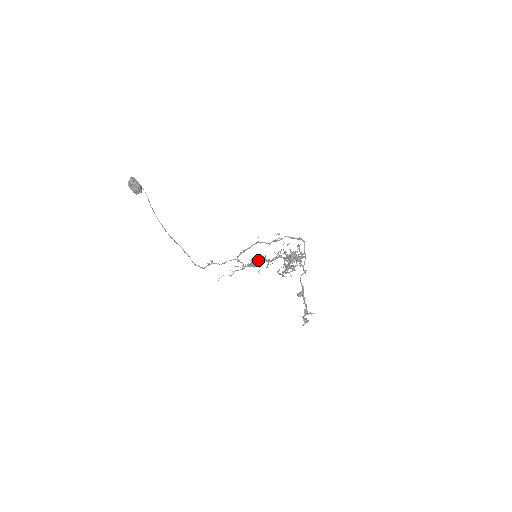
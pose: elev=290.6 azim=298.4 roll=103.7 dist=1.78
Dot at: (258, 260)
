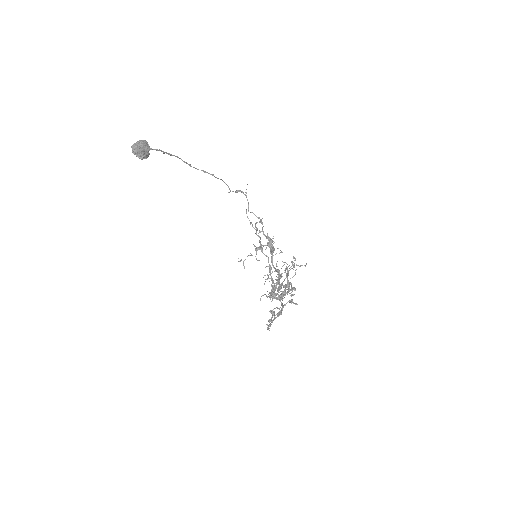
Dot at: (272, 241)
